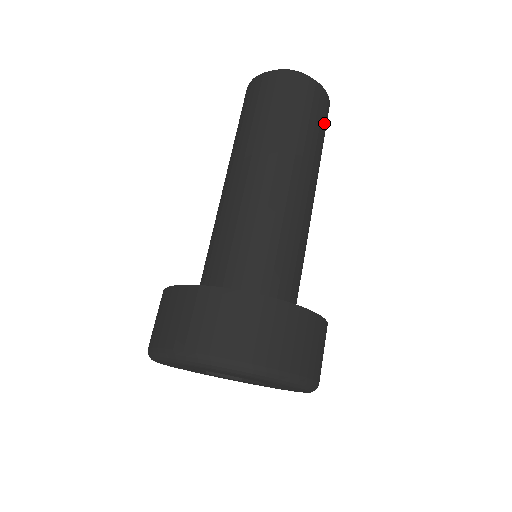
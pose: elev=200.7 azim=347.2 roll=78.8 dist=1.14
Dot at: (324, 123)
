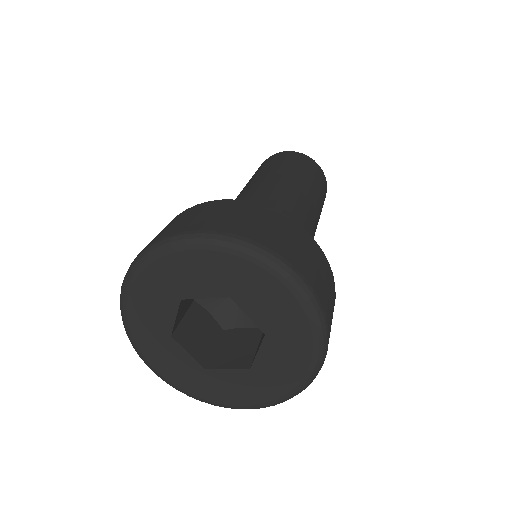
Dot at: (312, 170)
